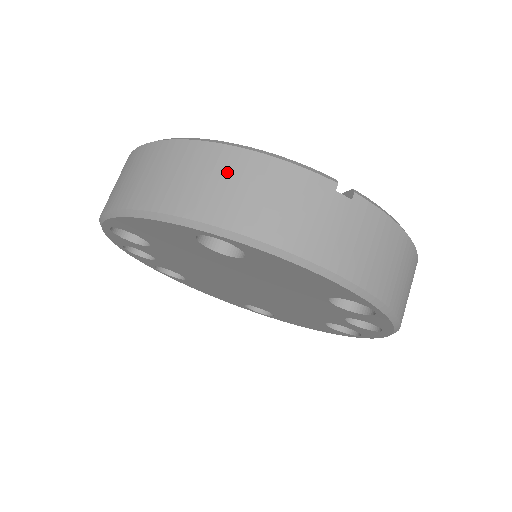
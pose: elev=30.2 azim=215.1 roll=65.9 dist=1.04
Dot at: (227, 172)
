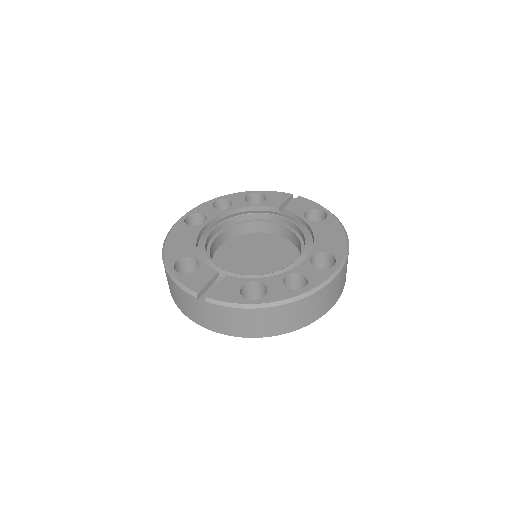
Dot at: (169, 282)
